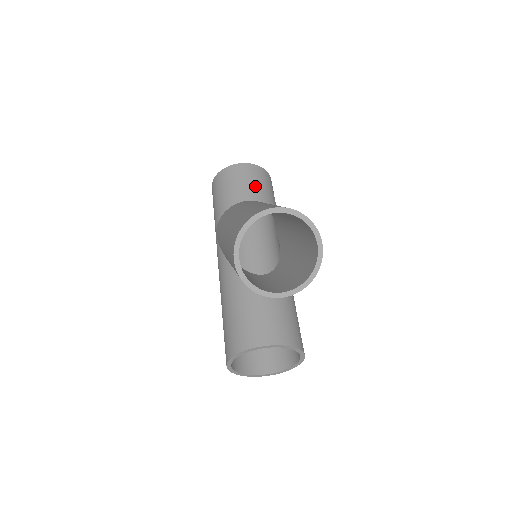
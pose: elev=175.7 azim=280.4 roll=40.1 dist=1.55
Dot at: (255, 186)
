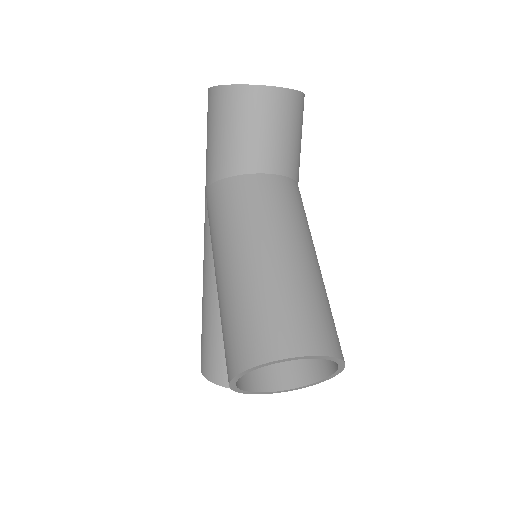
Dot at: (277, 141)
